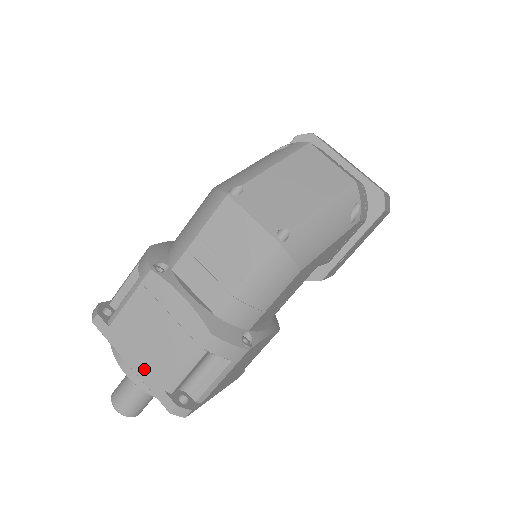
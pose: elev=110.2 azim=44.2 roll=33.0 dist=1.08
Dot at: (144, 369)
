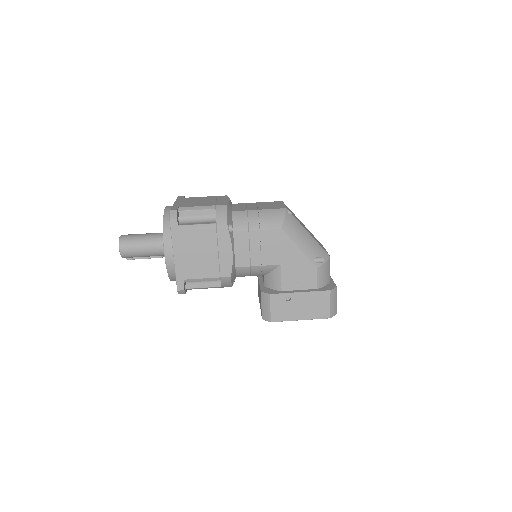
Dot at: (180, 204)
